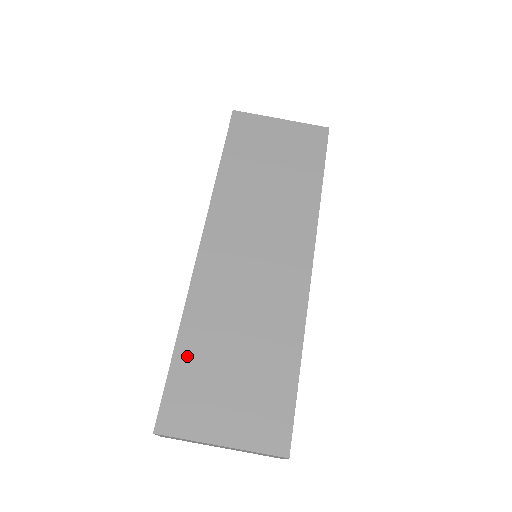
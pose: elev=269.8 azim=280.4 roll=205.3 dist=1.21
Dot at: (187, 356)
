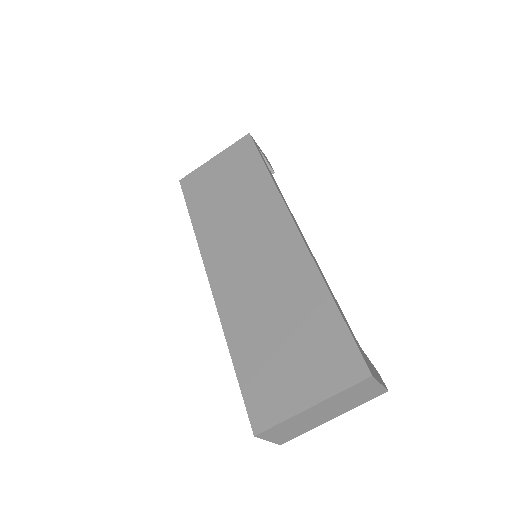
Dot at: (245, 361)
